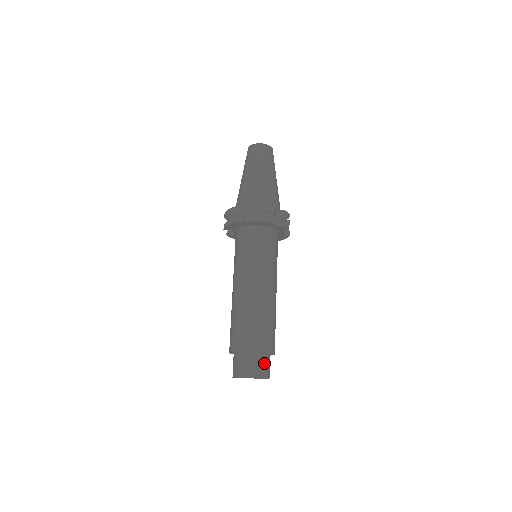
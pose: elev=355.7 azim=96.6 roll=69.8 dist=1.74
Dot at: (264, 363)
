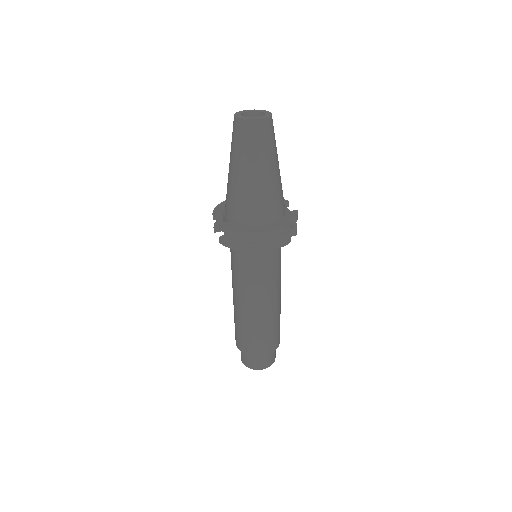
Dot at: (274, 351)
